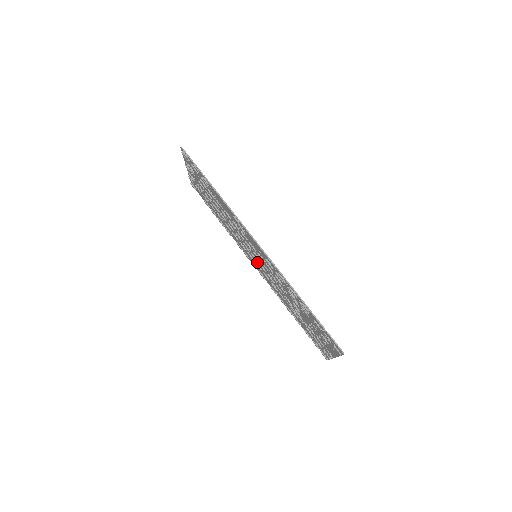
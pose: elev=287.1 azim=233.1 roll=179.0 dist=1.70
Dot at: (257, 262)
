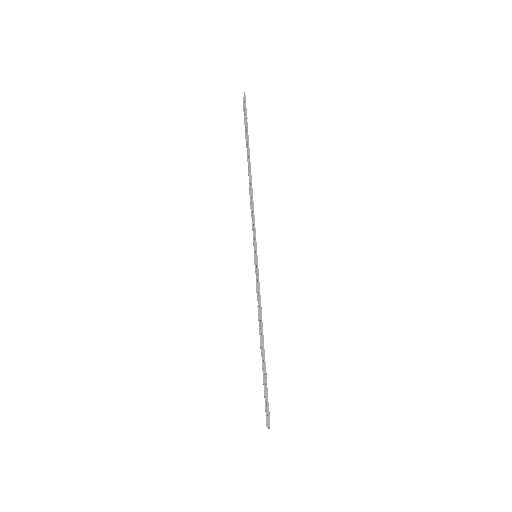
Dot at: occluded
